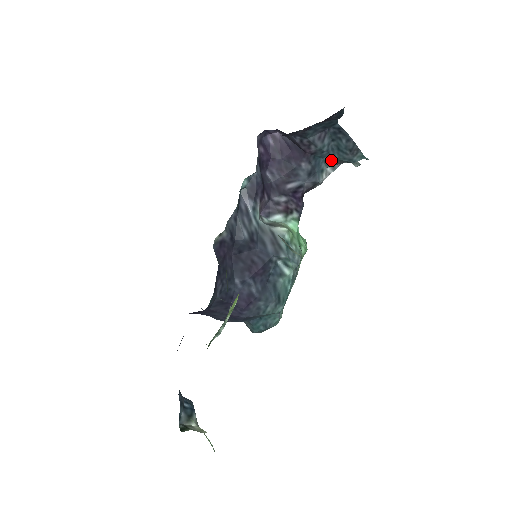
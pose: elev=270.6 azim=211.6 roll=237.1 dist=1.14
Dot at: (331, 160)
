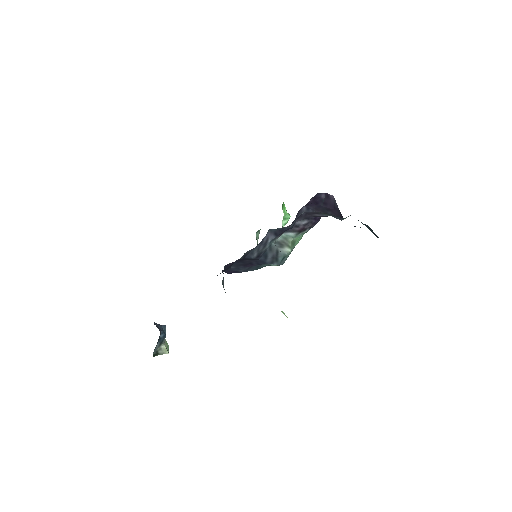
Dot at: (361, 222)
